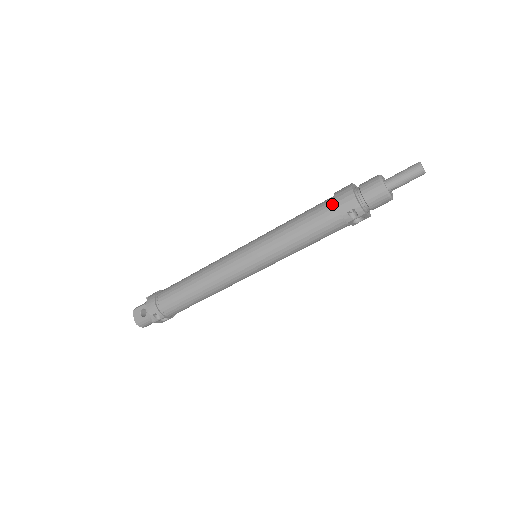
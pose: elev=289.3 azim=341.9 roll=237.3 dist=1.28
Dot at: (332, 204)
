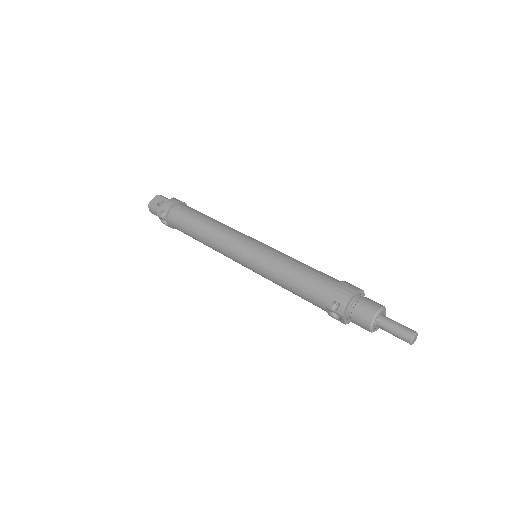
Dot at: (333, 284)
